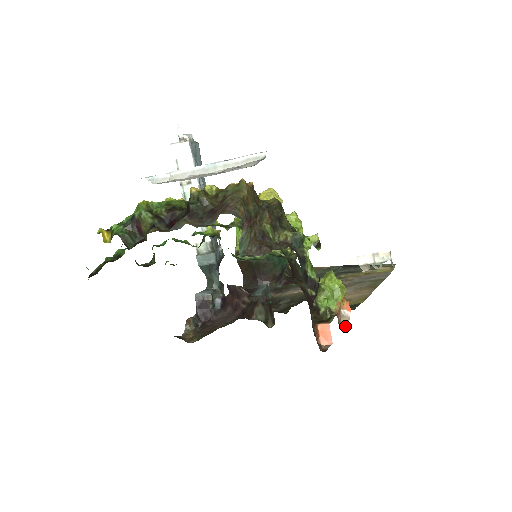
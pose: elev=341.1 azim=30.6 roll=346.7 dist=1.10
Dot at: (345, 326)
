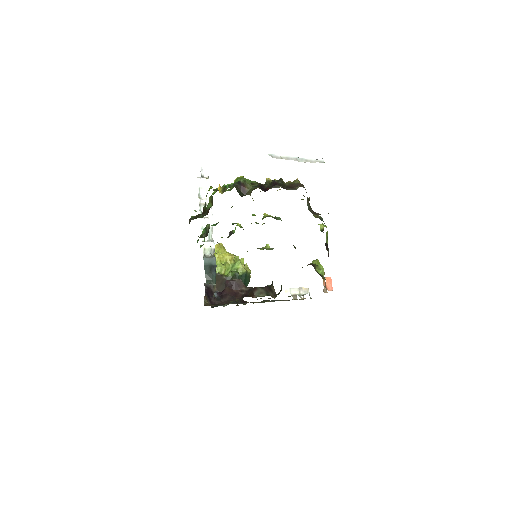
Dot at: occluded
